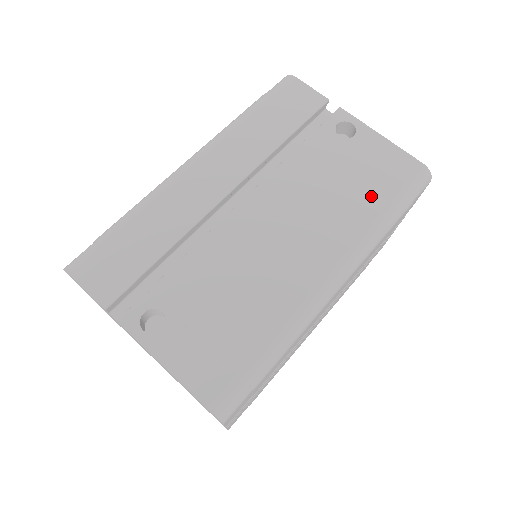
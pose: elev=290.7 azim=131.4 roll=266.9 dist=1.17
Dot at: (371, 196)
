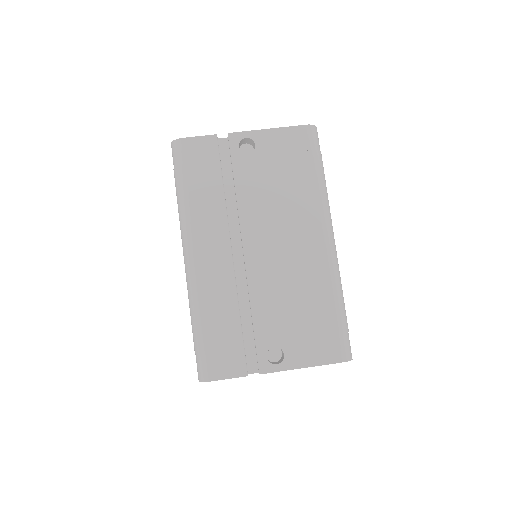
Dot at: (302, 175)
